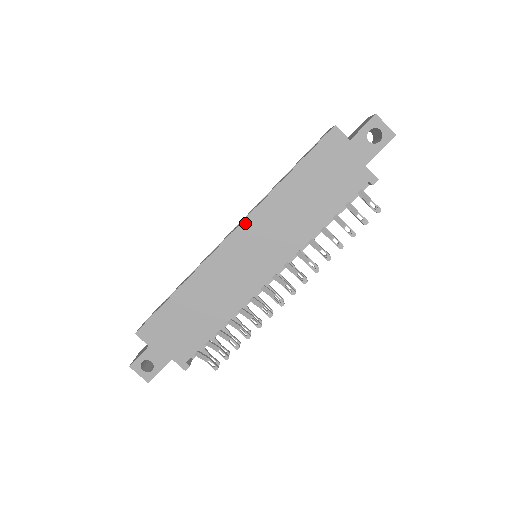
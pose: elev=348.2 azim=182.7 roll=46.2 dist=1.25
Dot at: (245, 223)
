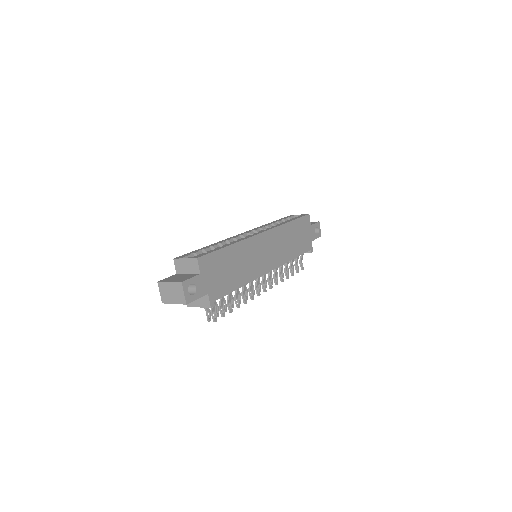
Dot at: (271, 231)
